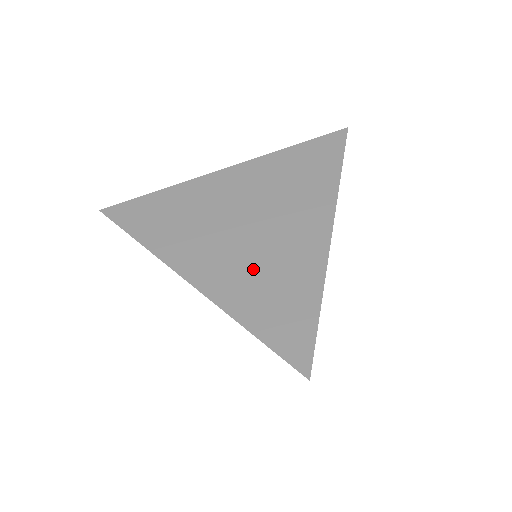
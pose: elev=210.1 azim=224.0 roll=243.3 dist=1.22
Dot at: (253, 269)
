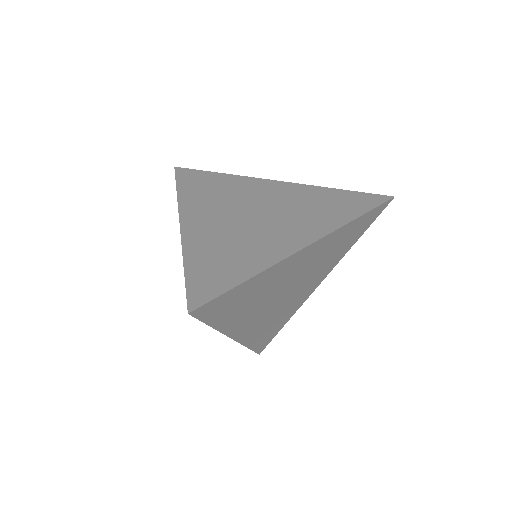
Dot at: (228, 237)
